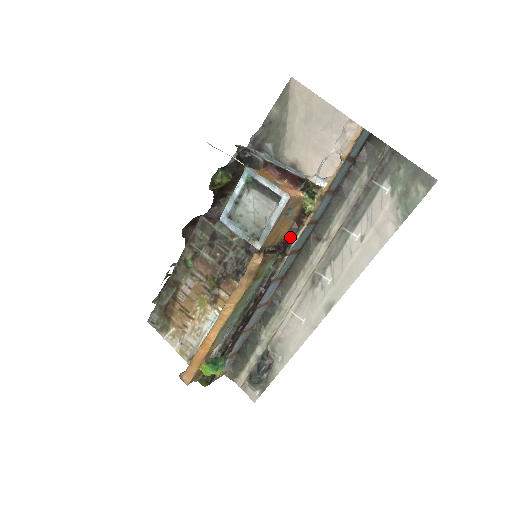
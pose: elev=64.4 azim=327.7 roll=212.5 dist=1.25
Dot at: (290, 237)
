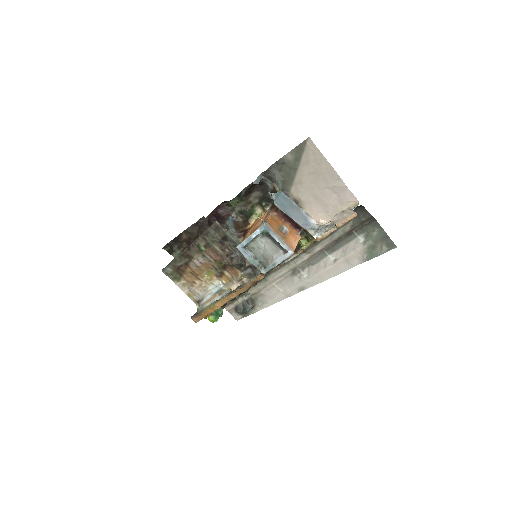
Dot at: occluded
